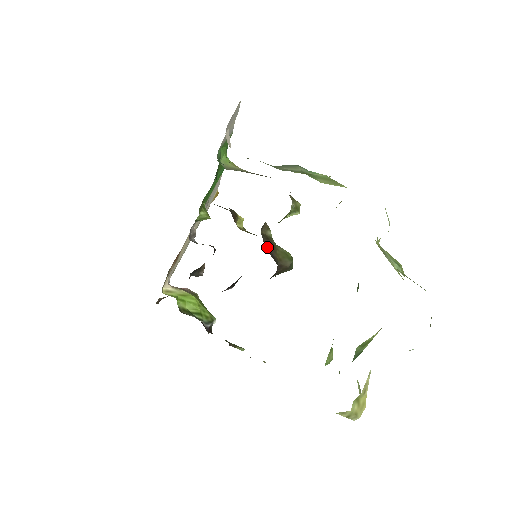
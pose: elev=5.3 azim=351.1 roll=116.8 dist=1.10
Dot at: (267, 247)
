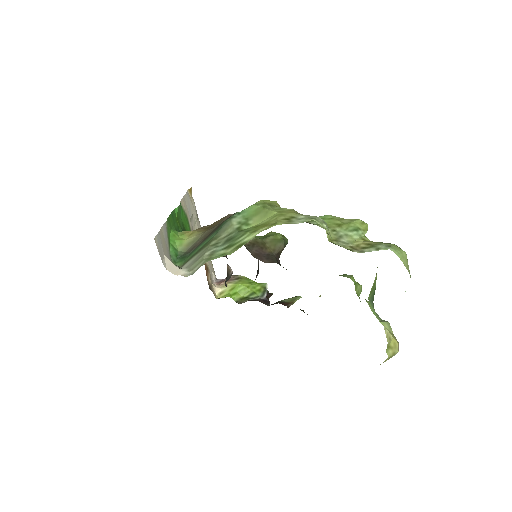
Dot at: (258, 255)
